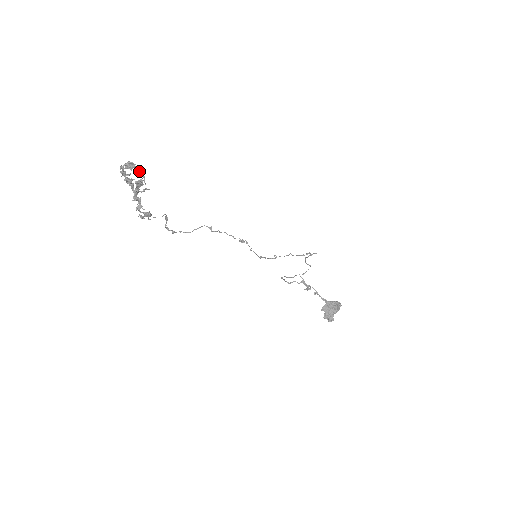
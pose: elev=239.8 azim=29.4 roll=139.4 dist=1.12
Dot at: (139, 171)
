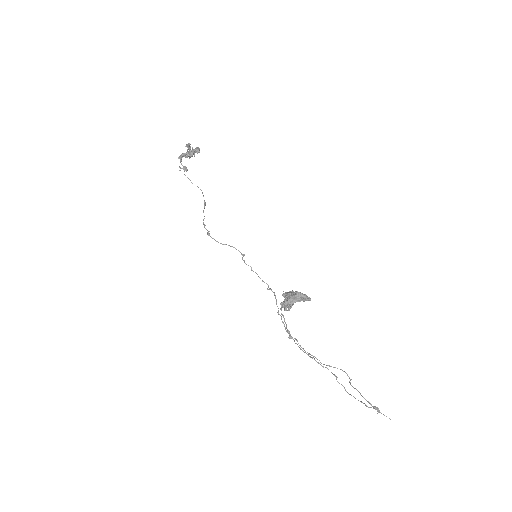
Dot at: (198, 148)
